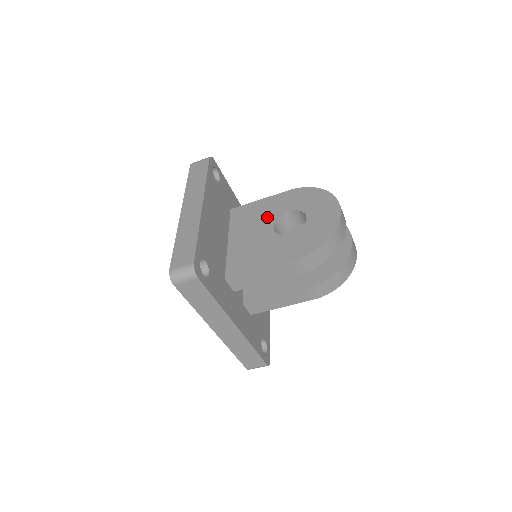
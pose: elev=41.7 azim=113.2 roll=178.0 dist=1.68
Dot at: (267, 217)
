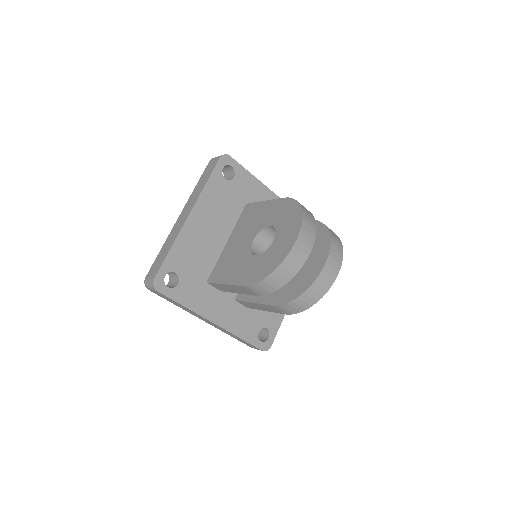
Dot at: (256, 226)
